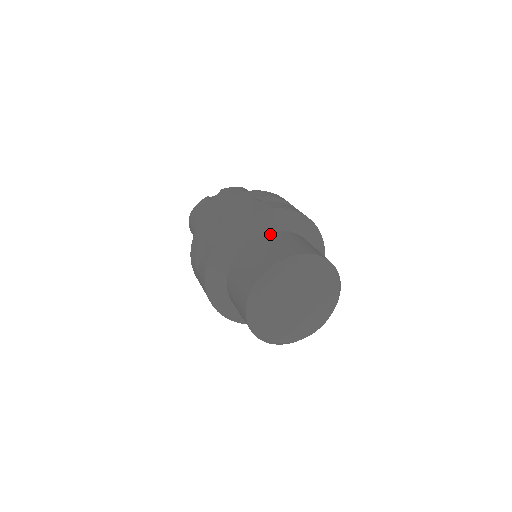
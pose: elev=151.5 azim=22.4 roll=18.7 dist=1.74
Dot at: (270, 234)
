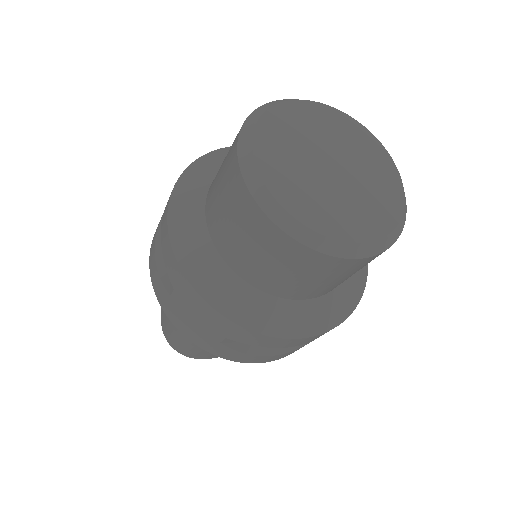
Dot at: occluded
